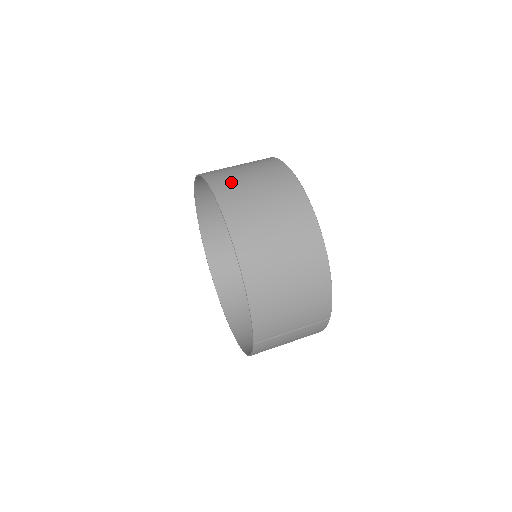
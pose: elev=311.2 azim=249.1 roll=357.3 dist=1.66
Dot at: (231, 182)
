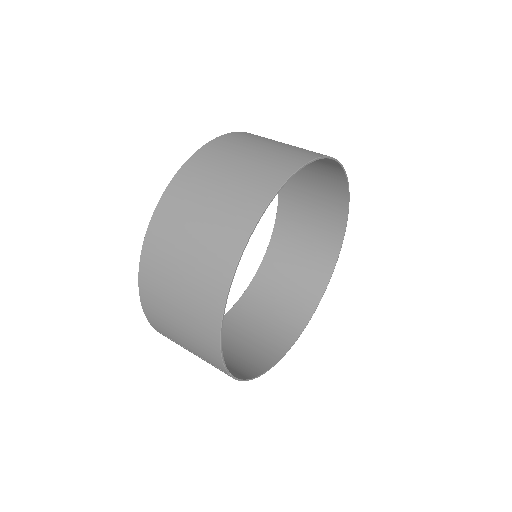
Dot at: (216, 158)
